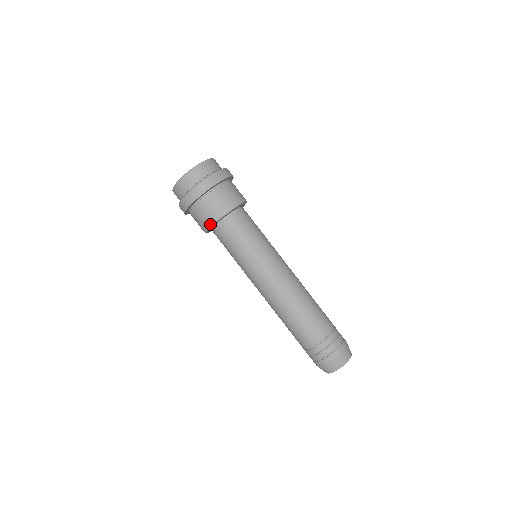
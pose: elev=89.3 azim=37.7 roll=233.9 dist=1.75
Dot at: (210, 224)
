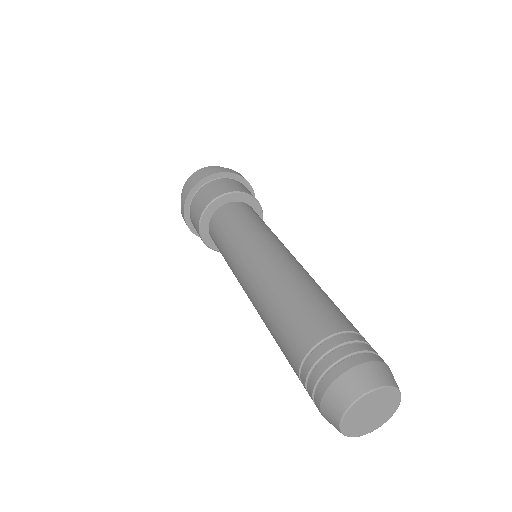
Dot at: (203, 208)
